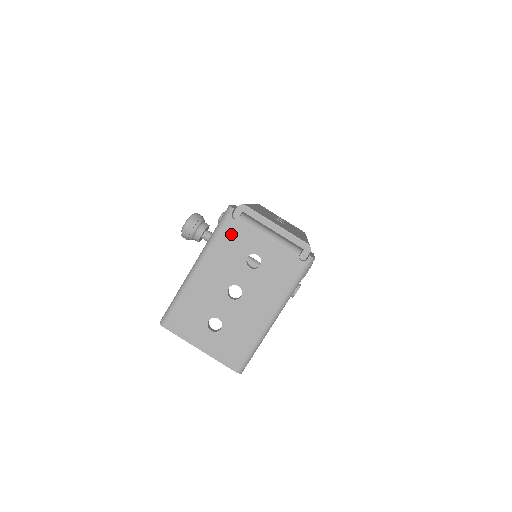
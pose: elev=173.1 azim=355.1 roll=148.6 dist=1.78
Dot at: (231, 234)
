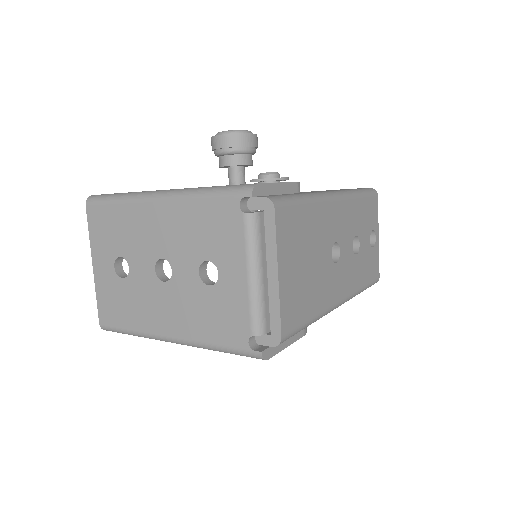
Dot at: (220, 216)
